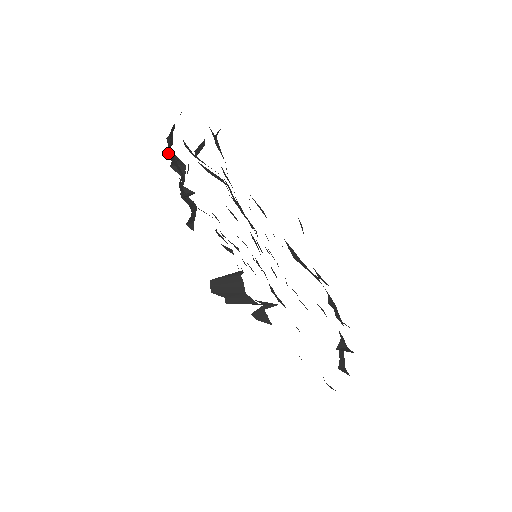
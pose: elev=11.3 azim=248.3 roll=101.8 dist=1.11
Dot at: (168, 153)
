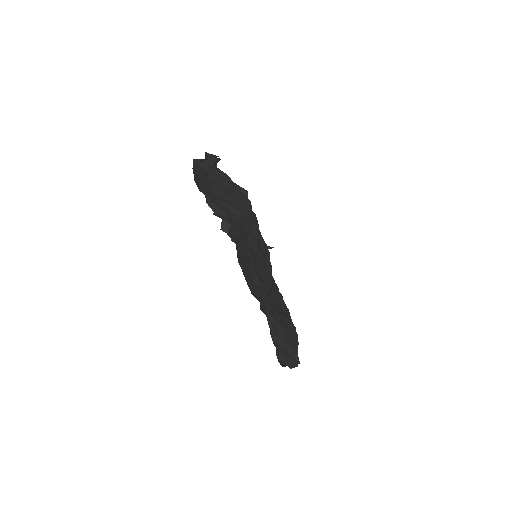
Dot at: occluded
